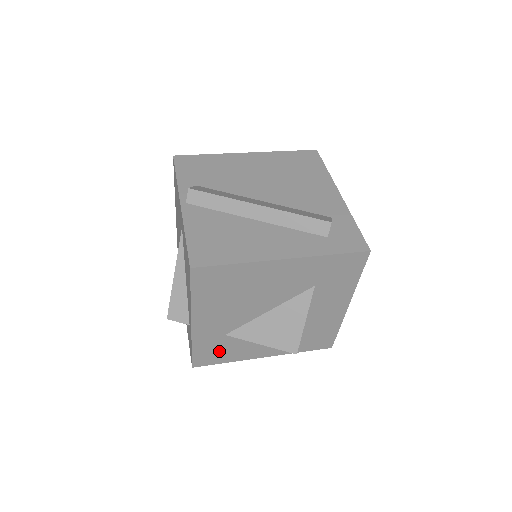
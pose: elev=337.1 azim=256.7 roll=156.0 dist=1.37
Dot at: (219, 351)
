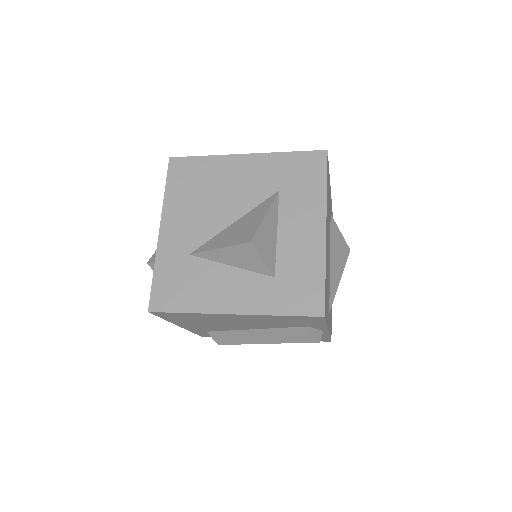
Dot at: (181, 285)
